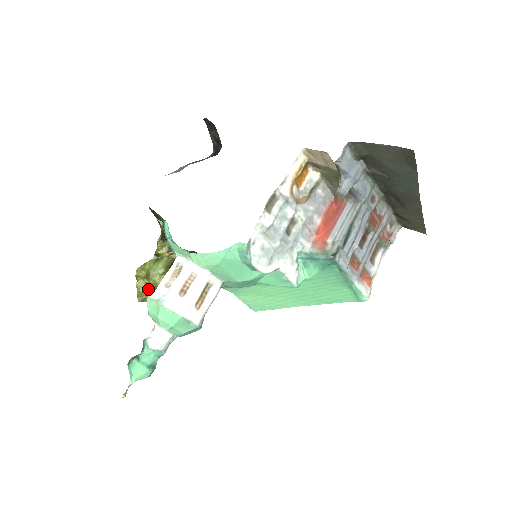
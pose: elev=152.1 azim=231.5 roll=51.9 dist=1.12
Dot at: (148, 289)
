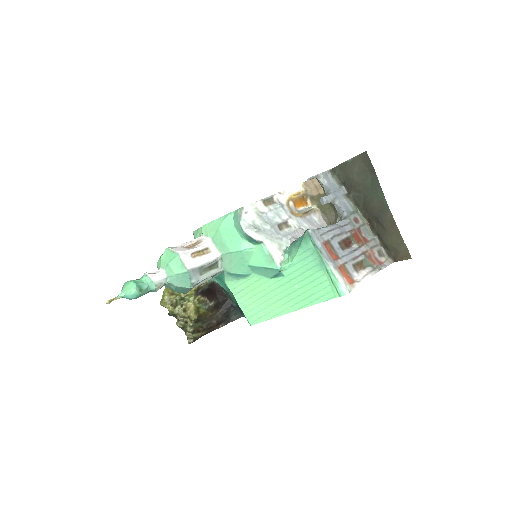
Dot at: (171, 296)
